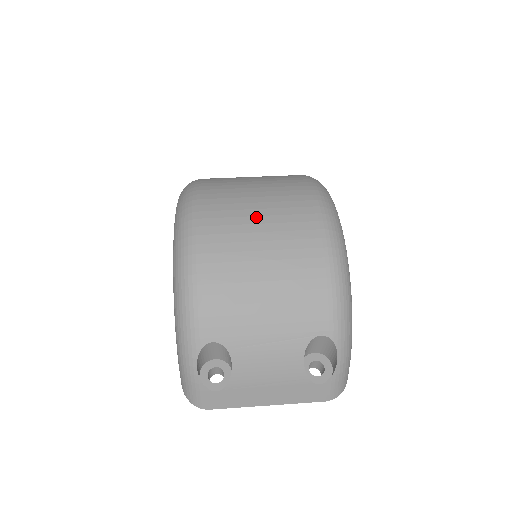
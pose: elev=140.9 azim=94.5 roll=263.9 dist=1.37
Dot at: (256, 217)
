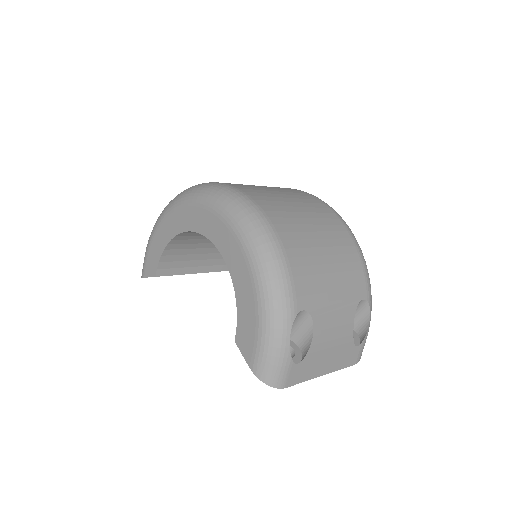
Dot at: (296, 207)
